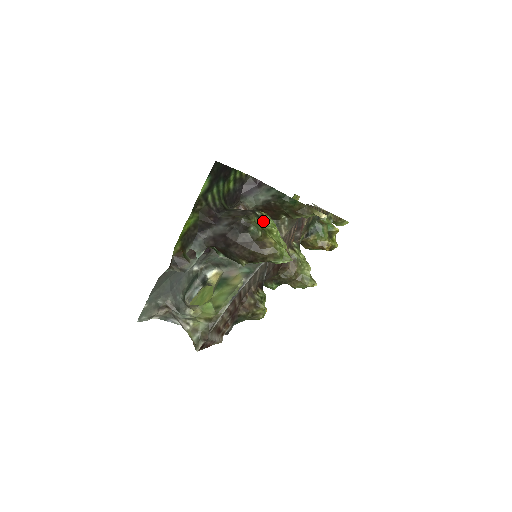
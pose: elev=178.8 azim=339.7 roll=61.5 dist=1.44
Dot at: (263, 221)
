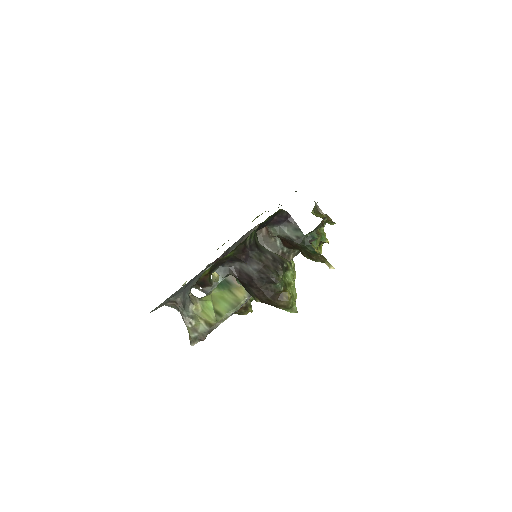
Dot at: (286, 271)
